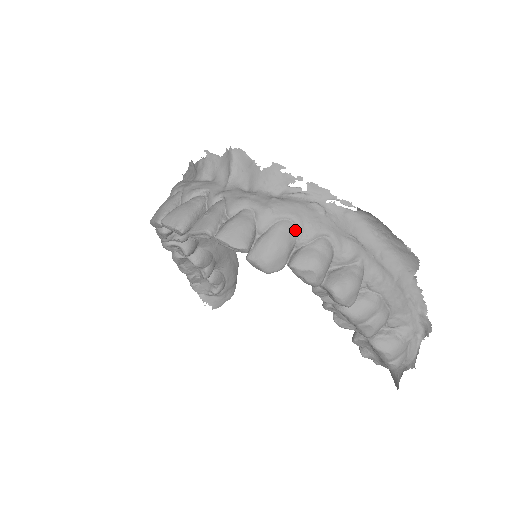
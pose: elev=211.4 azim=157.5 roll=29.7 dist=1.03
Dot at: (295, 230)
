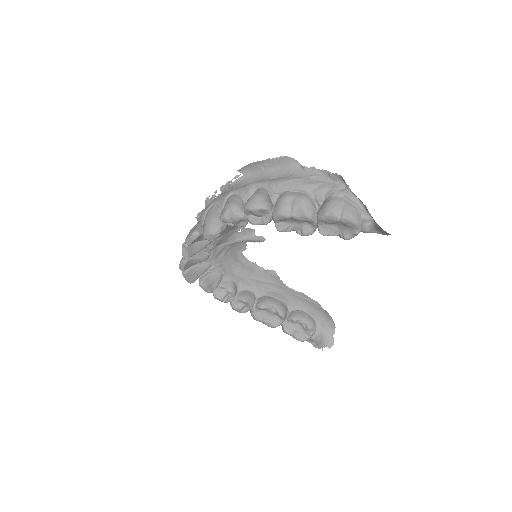
Dot at: (217, 207)
